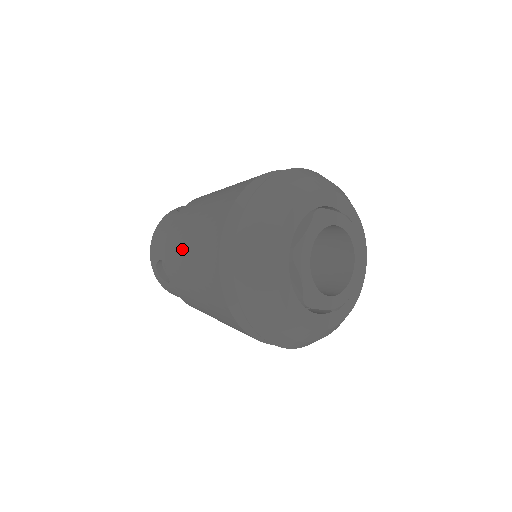
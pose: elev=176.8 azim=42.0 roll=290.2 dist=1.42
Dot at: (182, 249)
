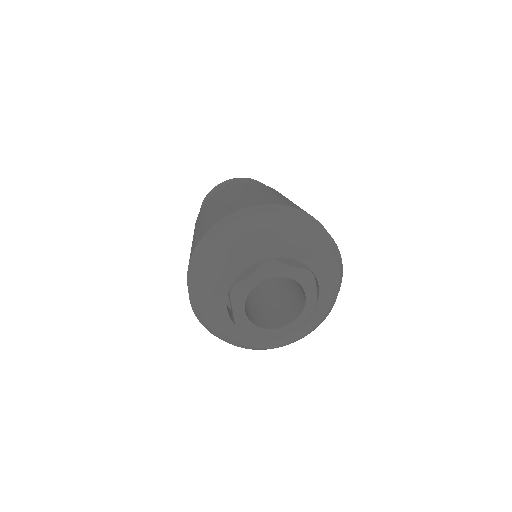
Dot at: (194, 233)
